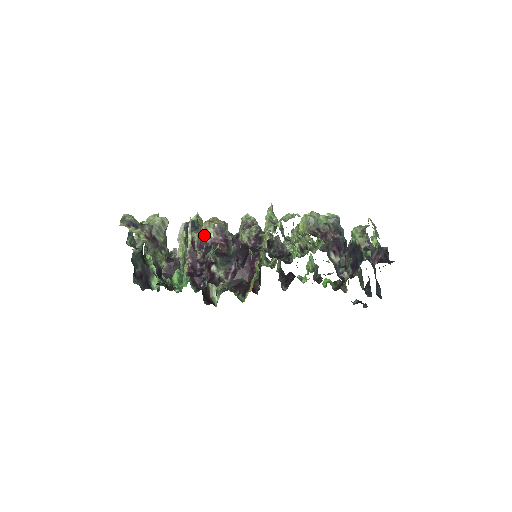
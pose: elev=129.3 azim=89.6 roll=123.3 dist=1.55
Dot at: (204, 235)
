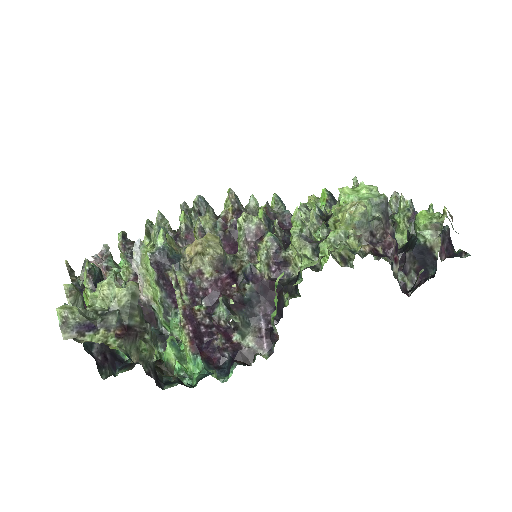
Dot at: (196, 278)
